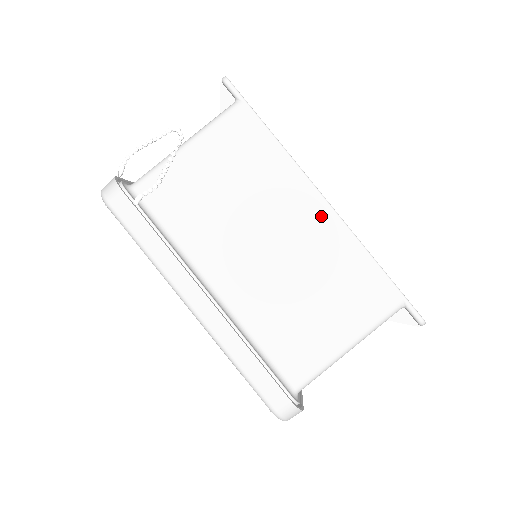
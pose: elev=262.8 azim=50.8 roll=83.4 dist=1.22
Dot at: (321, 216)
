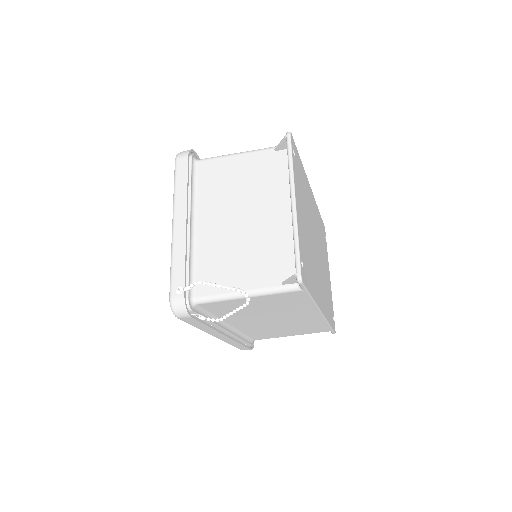
Dot at: (314, 317)
